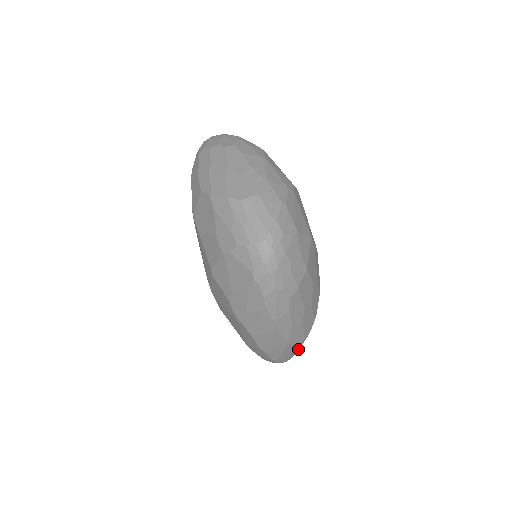
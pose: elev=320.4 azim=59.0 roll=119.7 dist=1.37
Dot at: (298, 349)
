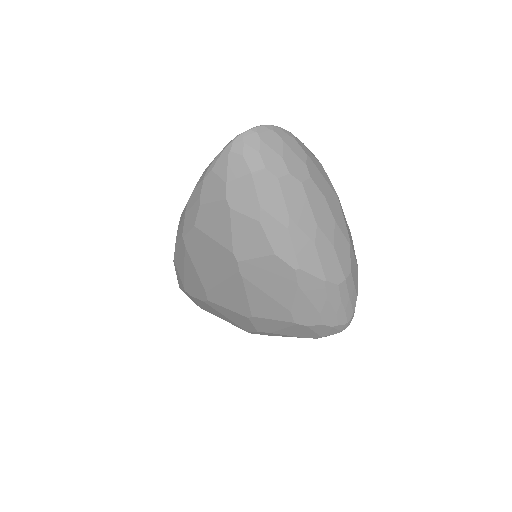
Dot at: occluded
